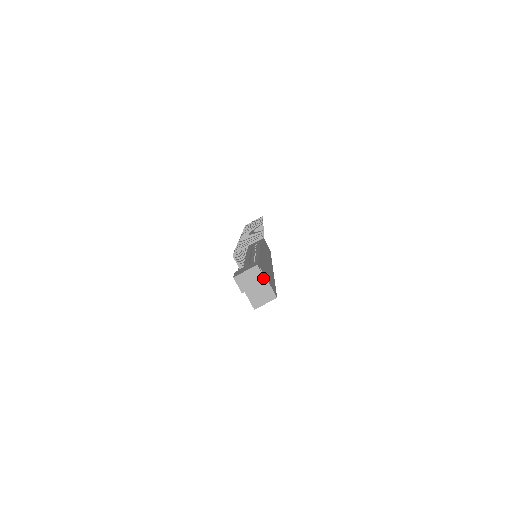
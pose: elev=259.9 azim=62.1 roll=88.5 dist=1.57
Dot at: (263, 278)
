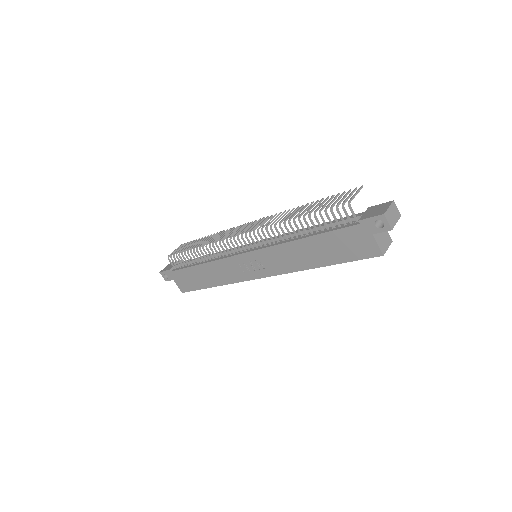
Dot at: (399, 213)
